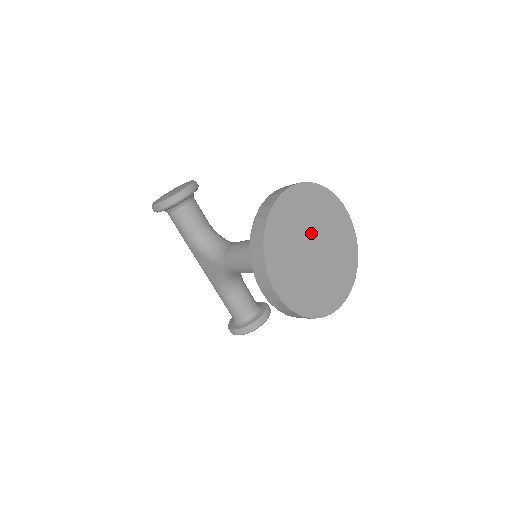
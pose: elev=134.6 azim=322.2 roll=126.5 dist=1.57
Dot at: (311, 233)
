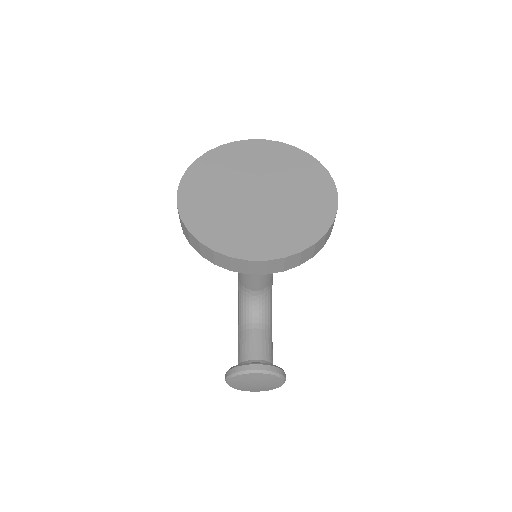
Dot at: (263, 180)
